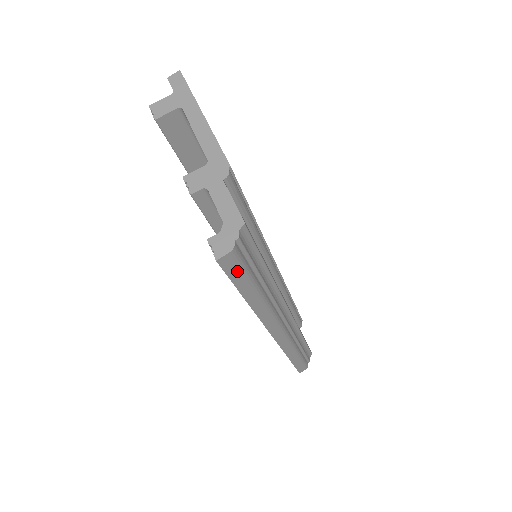
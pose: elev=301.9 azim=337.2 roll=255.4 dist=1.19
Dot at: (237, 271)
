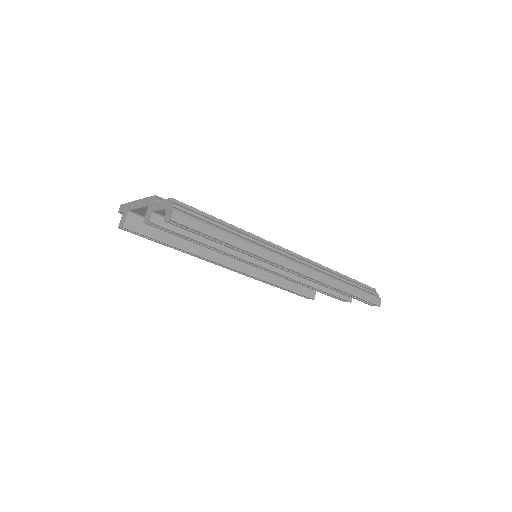
Dot at: (194, 223)
